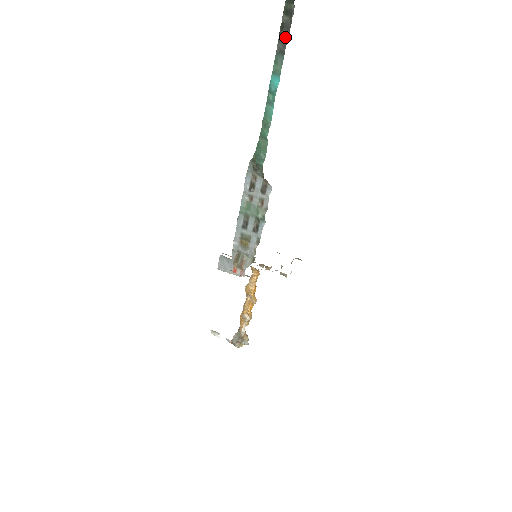
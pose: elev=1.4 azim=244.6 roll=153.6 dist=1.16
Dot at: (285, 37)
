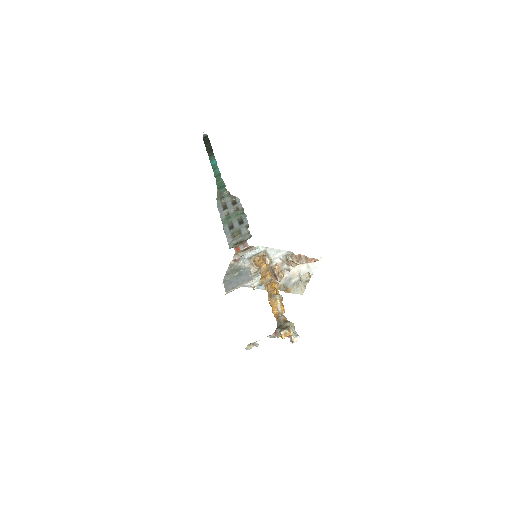
Dot at: (211, 151)
